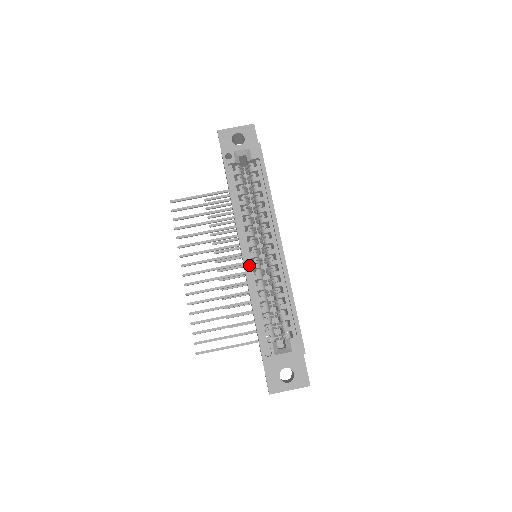
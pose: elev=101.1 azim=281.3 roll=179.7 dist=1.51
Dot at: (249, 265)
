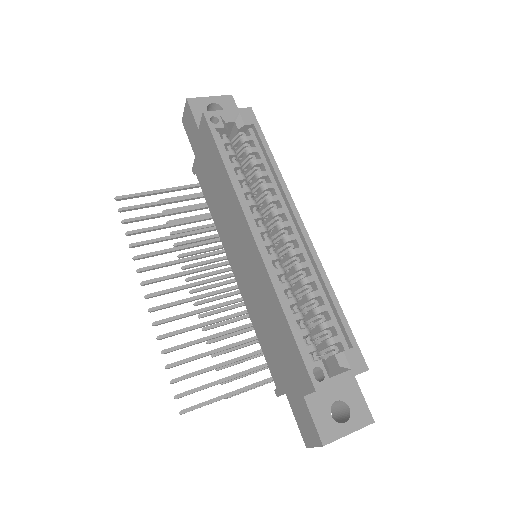
Dot at: (265, 256)
